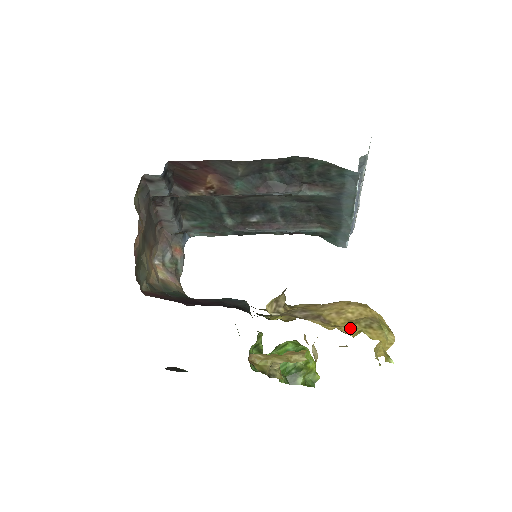
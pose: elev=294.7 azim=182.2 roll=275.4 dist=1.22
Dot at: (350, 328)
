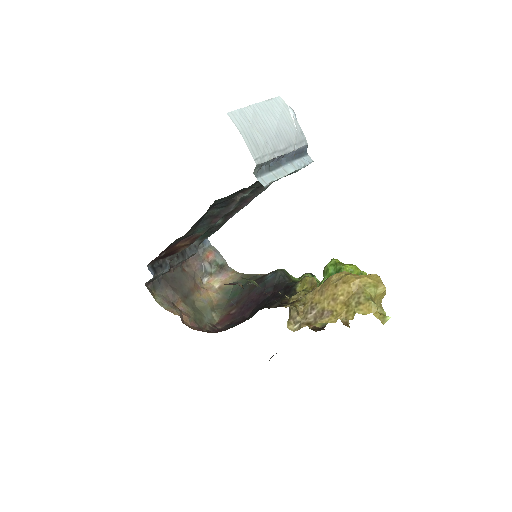
Dot at: (347, 311)
